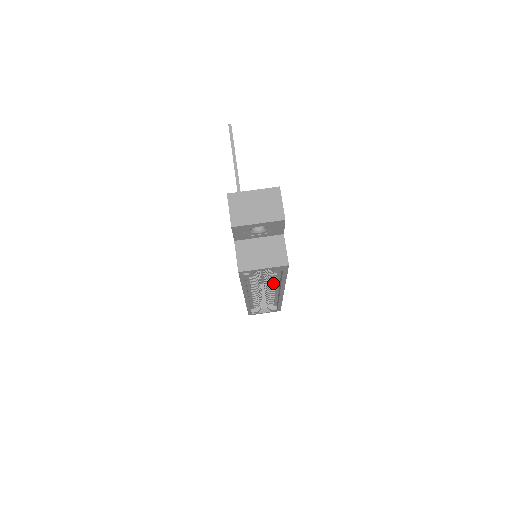
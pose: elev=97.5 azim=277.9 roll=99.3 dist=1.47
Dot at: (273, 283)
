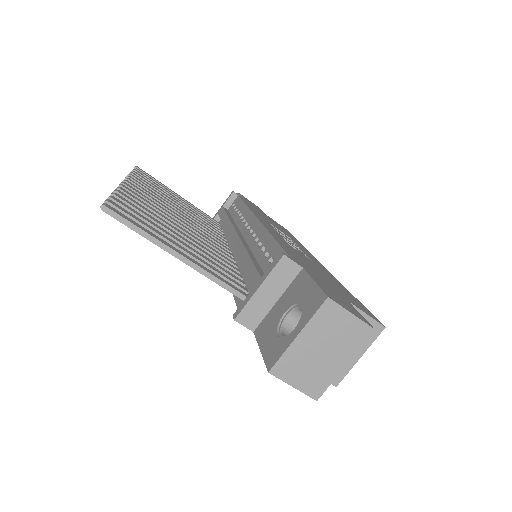
Dot at: occluded
